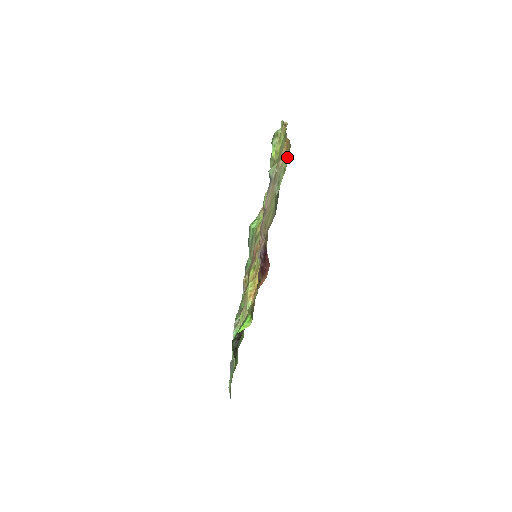
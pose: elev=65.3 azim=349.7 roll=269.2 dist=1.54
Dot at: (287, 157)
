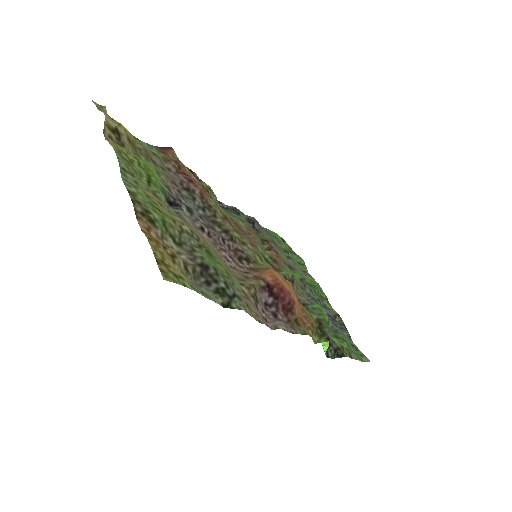
Dot at: (175, 270)
